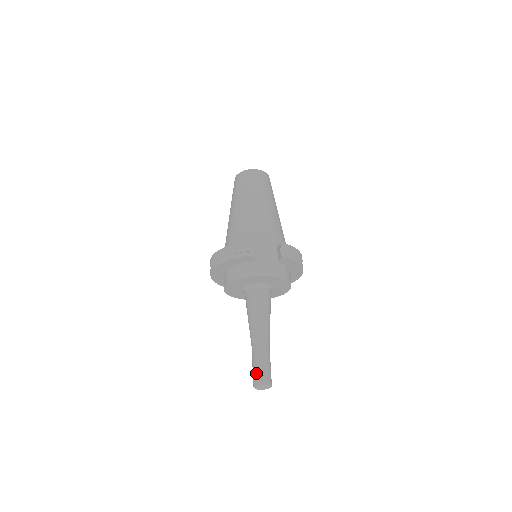
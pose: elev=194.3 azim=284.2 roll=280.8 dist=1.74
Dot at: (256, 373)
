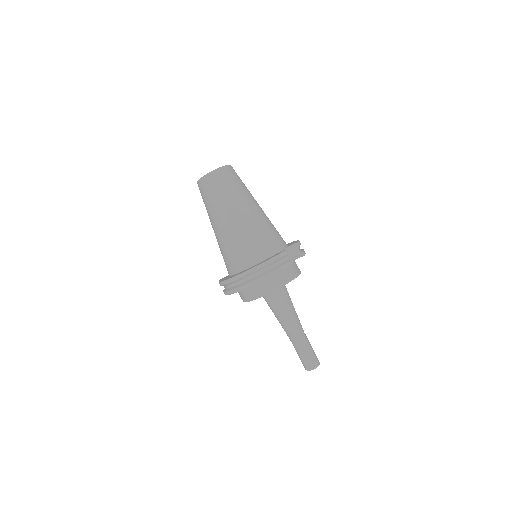
Dot at: (309, 359)
